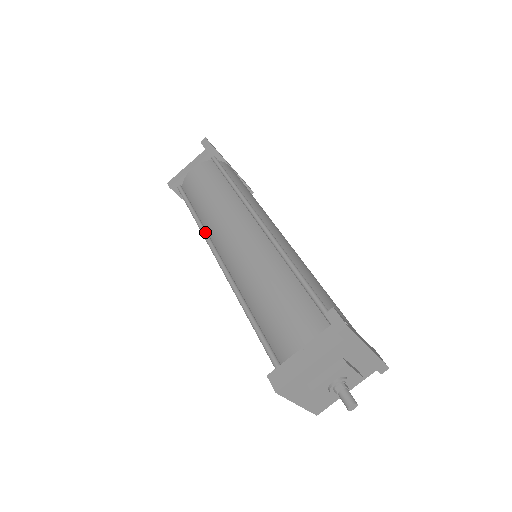
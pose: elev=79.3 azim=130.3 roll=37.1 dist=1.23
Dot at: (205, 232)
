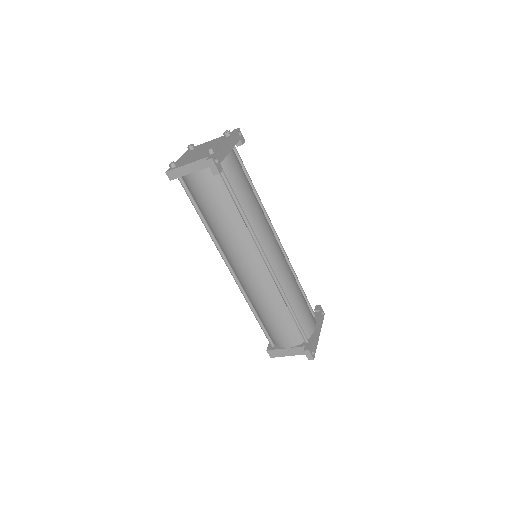
Dot at: (217, 245)
